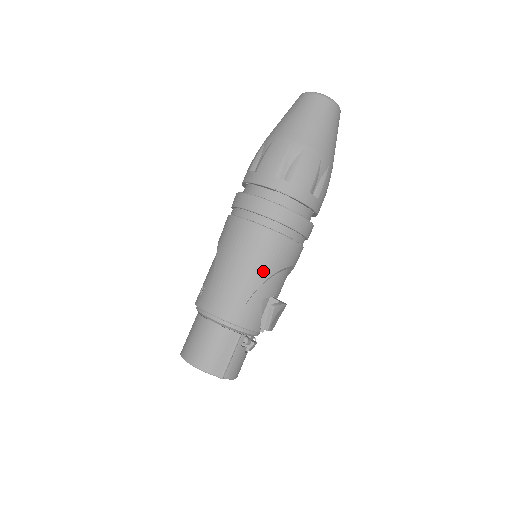
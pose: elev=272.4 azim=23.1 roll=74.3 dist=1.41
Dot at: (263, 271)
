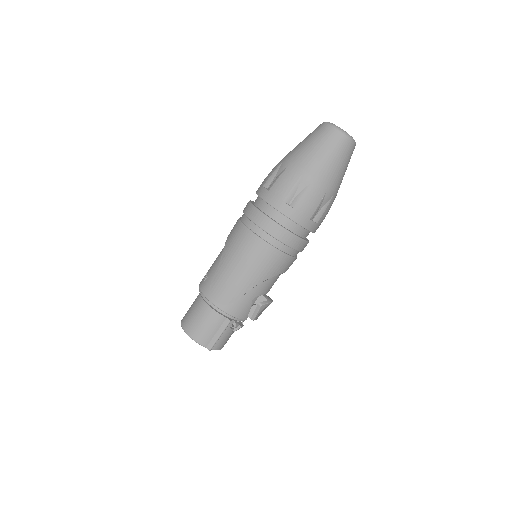
Dot at: (258, 277)
